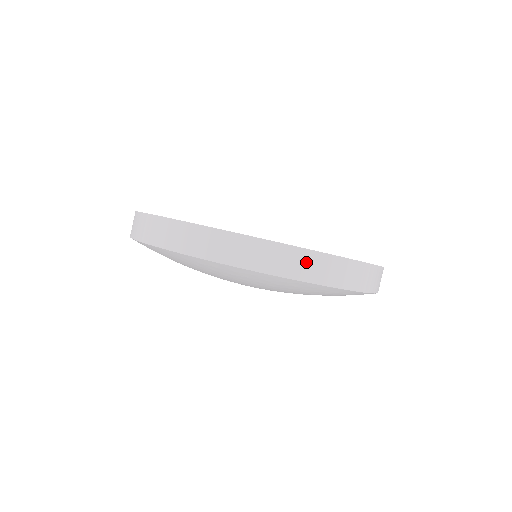
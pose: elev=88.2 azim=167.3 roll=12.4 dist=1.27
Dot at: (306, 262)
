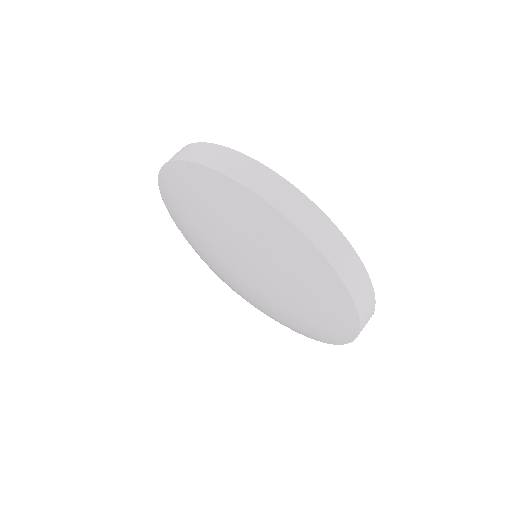
Dot at: (262, 176)
